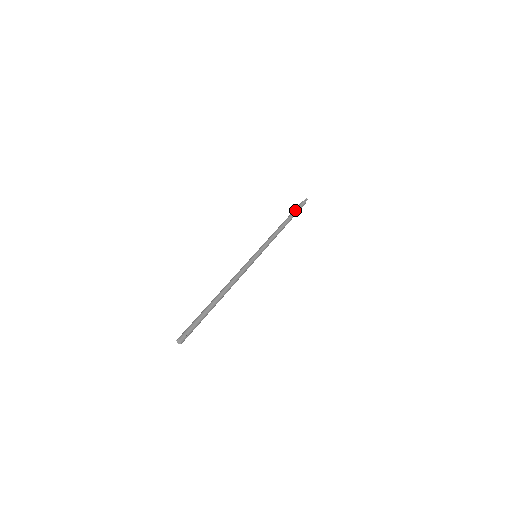
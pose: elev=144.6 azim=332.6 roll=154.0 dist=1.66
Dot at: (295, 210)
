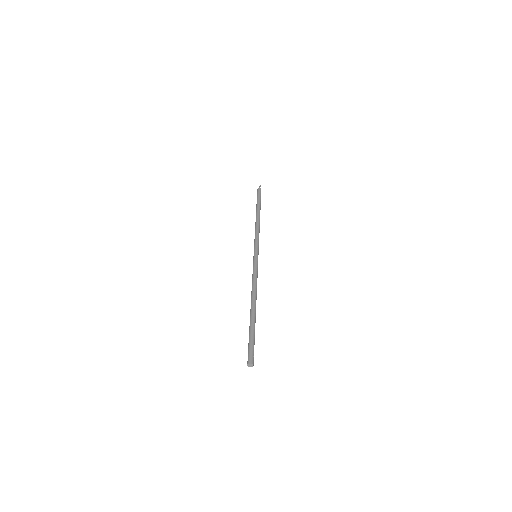
Dot at: (257, 200)
